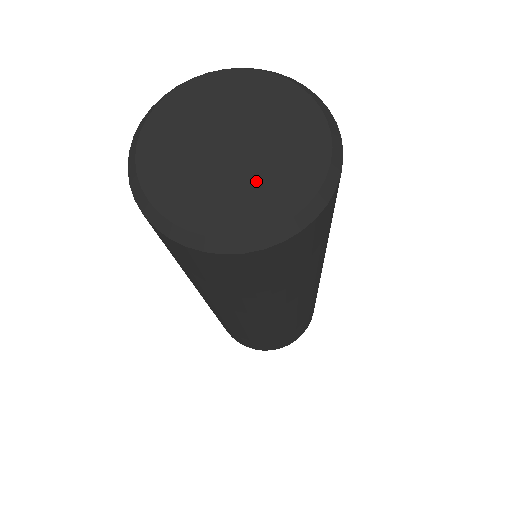
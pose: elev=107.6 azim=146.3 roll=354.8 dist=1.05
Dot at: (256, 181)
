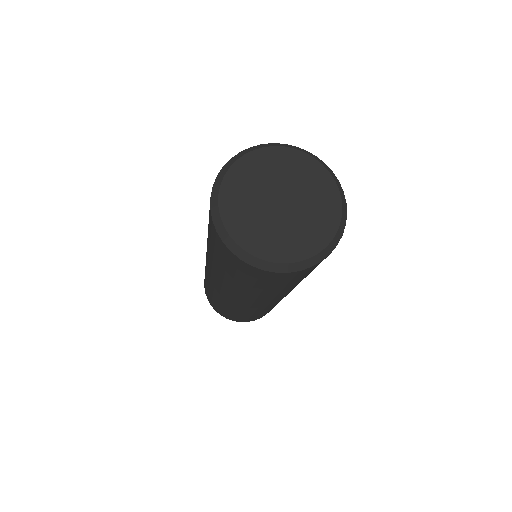
Dot at: (271, 229)
